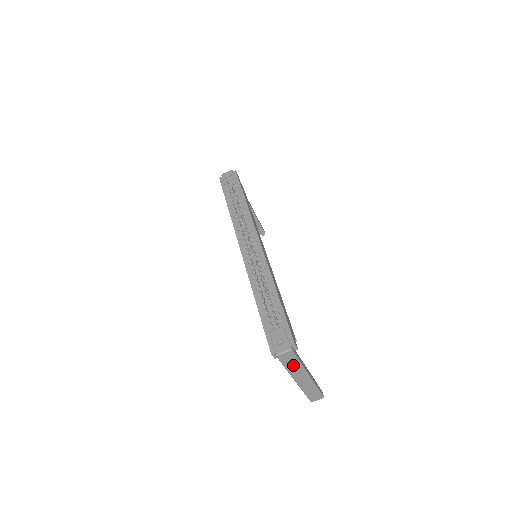
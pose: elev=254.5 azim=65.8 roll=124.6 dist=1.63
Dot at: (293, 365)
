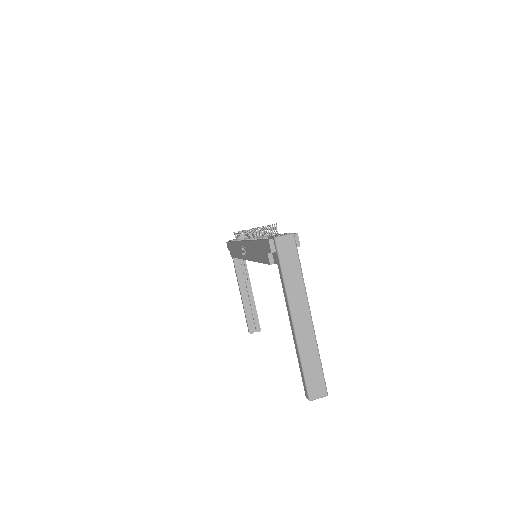
Dot at: (292, 272)
